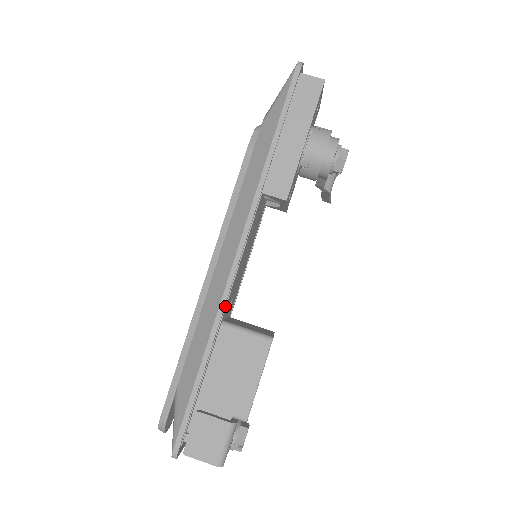
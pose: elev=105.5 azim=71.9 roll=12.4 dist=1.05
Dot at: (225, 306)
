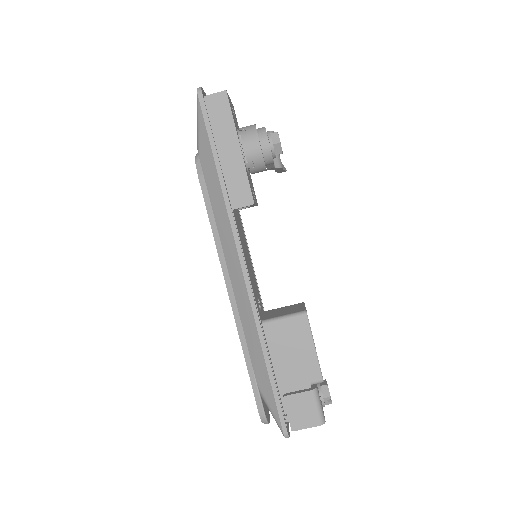
Dot at: (257, 310)
